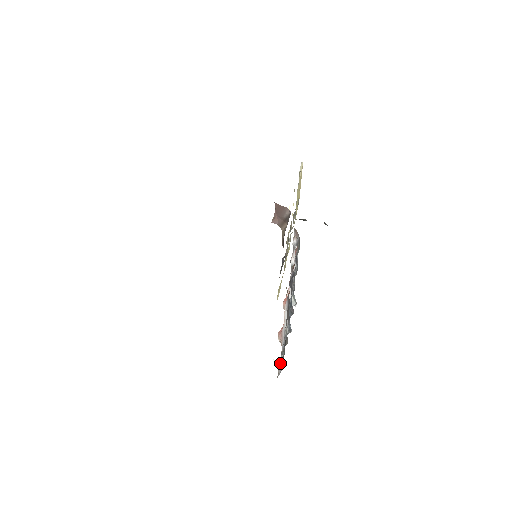
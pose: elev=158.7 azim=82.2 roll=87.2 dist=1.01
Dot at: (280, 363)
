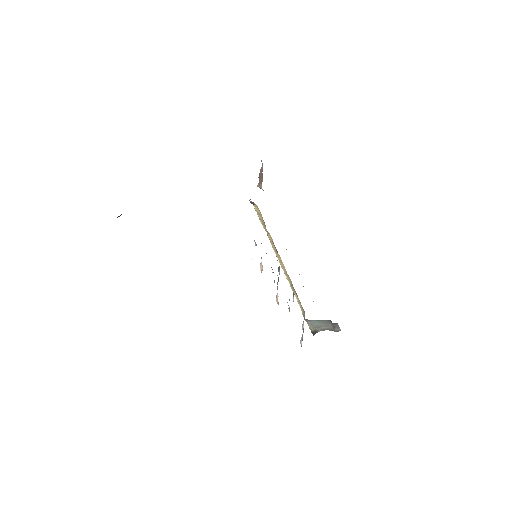
Dot at: occluded
